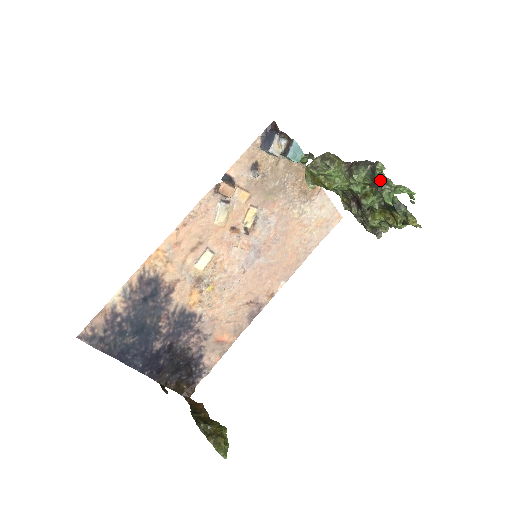
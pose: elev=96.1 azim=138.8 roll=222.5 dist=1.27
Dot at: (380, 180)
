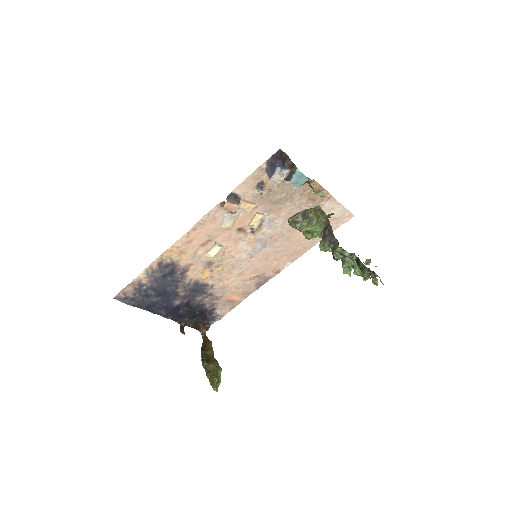
Dot at: (343, 255)
